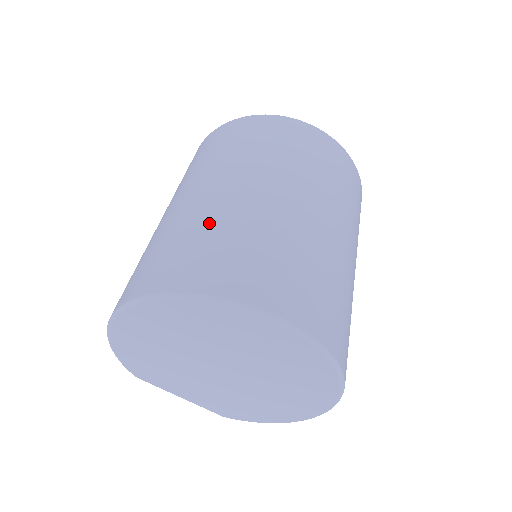
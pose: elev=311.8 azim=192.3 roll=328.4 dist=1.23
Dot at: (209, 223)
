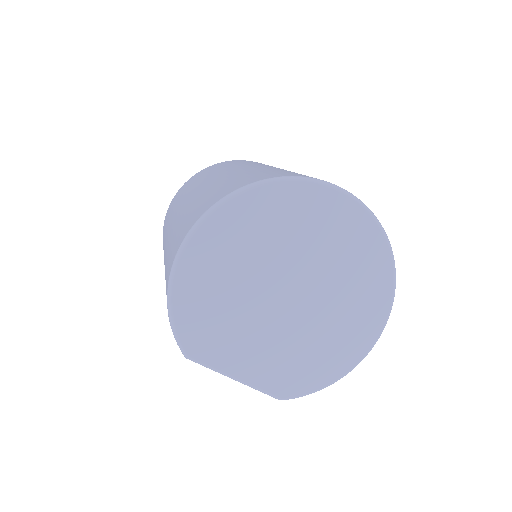
Dot at: (245, 173)
